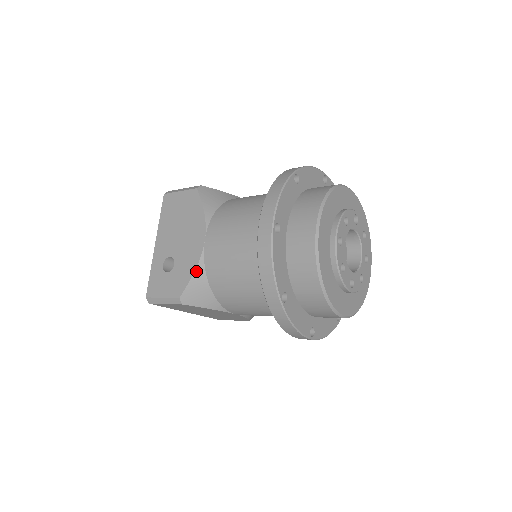
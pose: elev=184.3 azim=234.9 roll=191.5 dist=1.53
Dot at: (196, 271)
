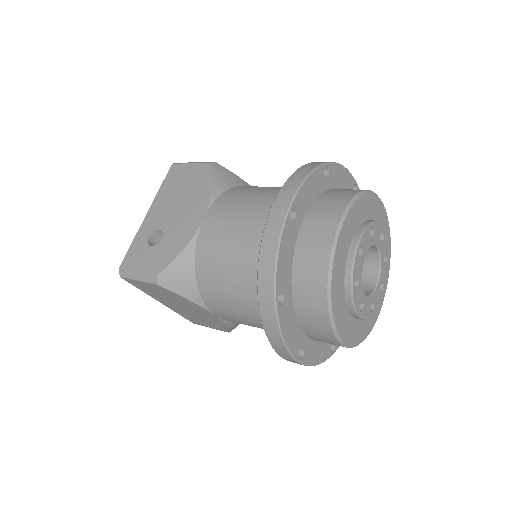
Dot at: (184, 250)
